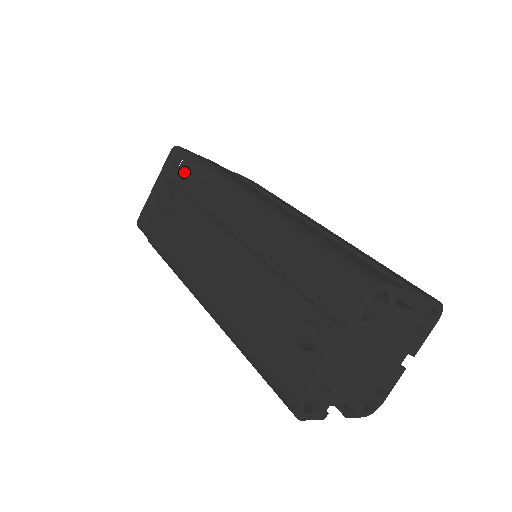
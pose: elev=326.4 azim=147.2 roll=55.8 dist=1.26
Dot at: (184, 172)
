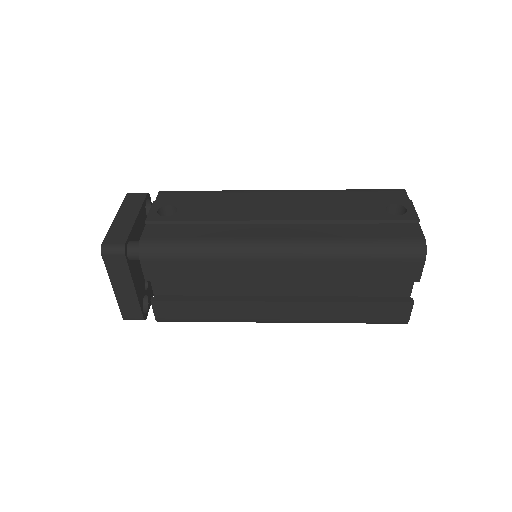
Dot at: (170, 195)
